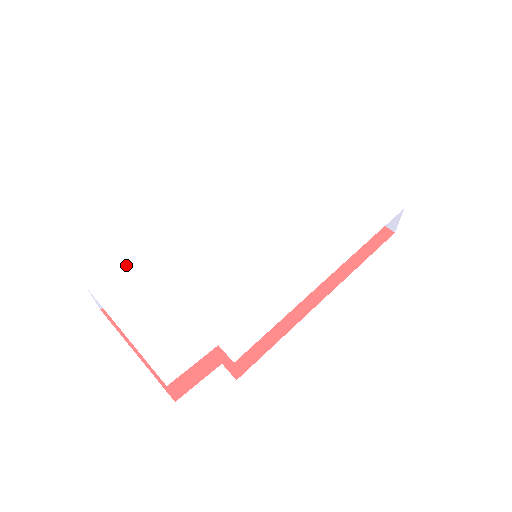
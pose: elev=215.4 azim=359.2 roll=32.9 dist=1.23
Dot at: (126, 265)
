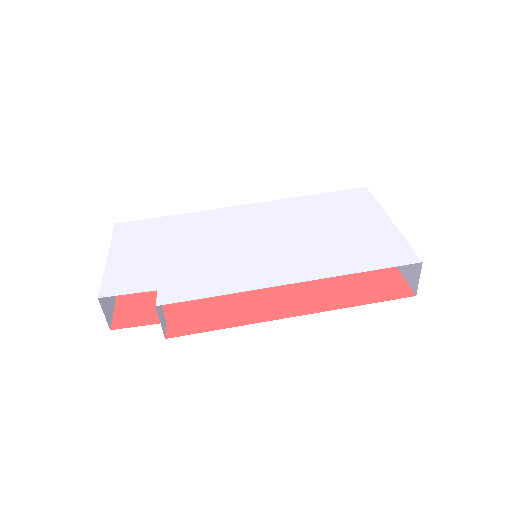
Dot at: (151, 220)
